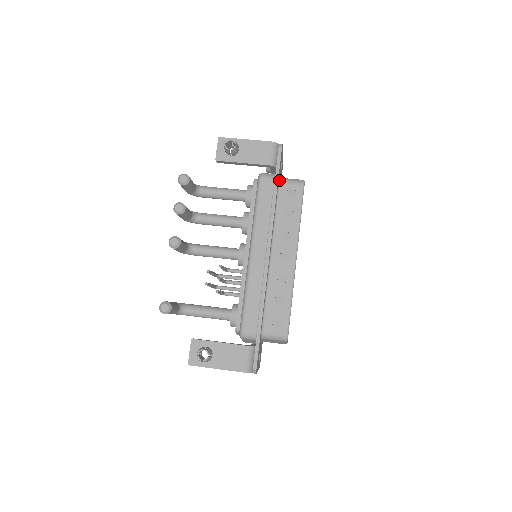
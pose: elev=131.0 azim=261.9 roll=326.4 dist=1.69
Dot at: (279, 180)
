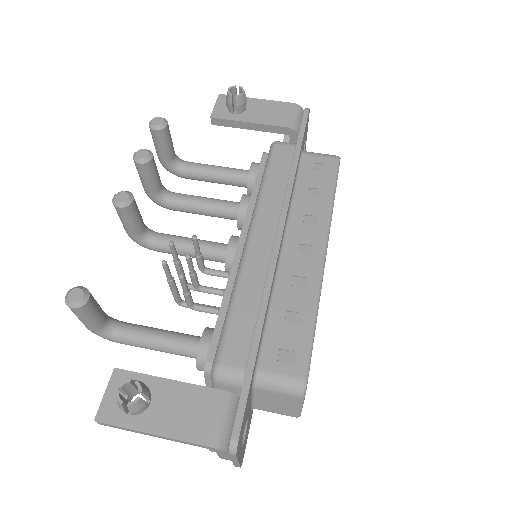
Dot at: (302, 150)
